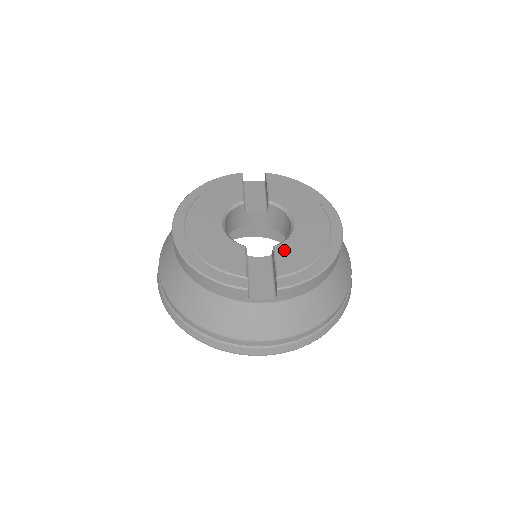
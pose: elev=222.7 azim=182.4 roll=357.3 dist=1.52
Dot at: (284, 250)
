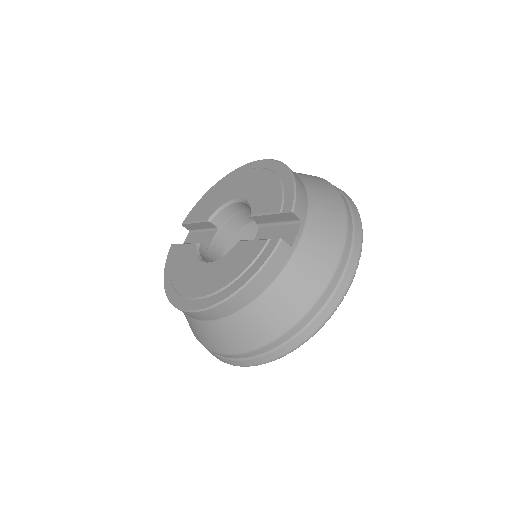
Dot at: (258, 206)
